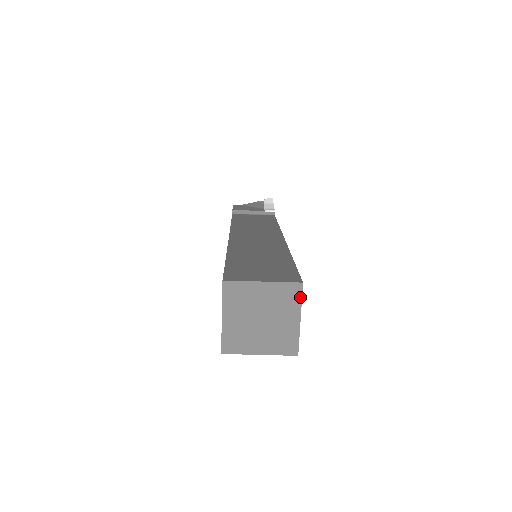
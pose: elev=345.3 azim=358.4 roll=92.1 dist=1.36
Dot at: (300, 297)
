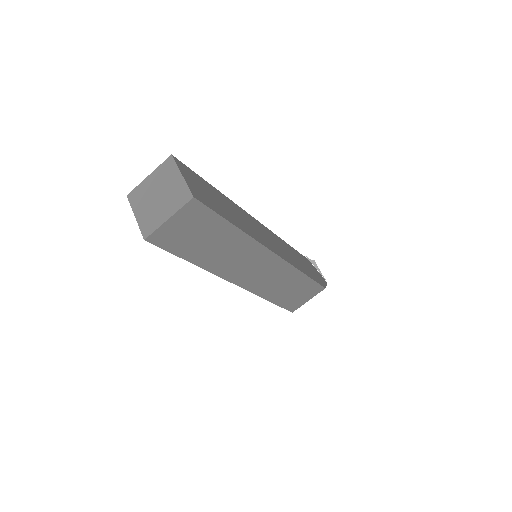
Dot at: (174, 163)
